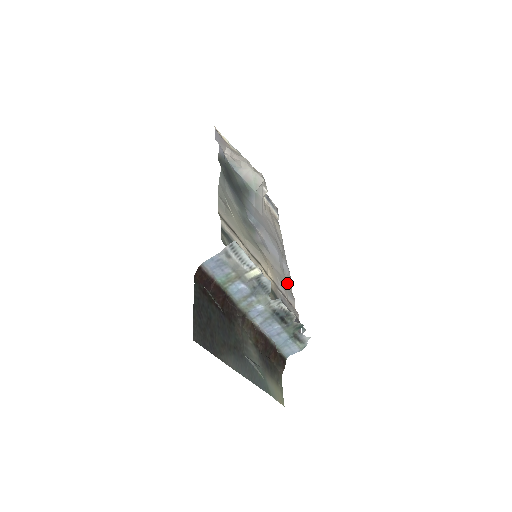
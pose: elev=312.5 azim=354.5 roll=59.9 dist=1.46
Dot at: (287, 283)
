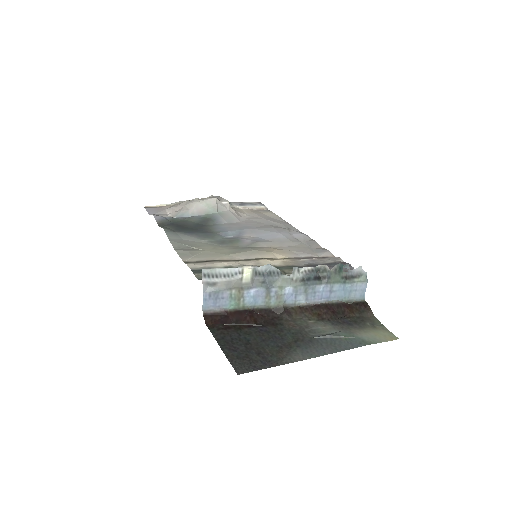
Dot at: (309, 246)
